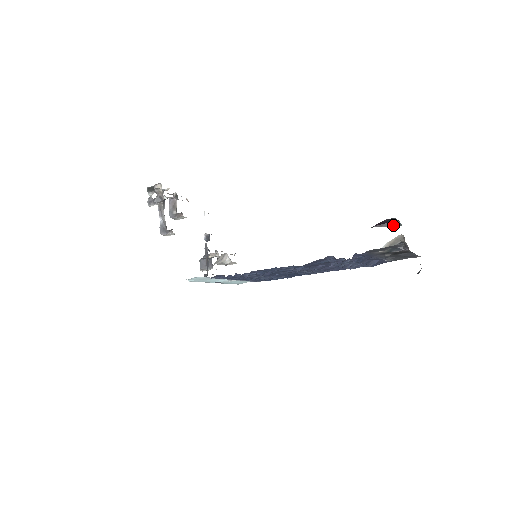
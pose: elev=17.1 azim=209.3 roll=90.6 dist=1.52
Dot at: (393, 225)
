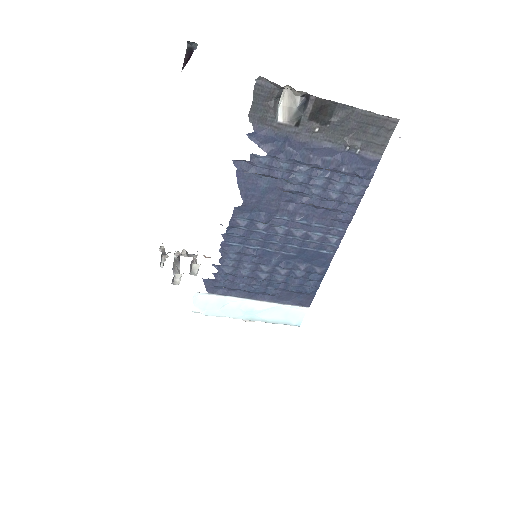
Dot at: occluded
